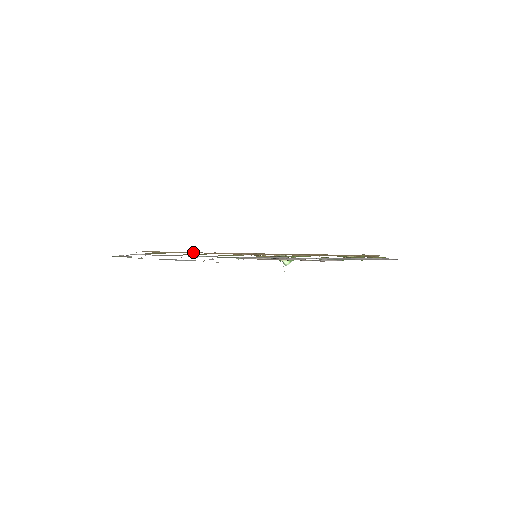
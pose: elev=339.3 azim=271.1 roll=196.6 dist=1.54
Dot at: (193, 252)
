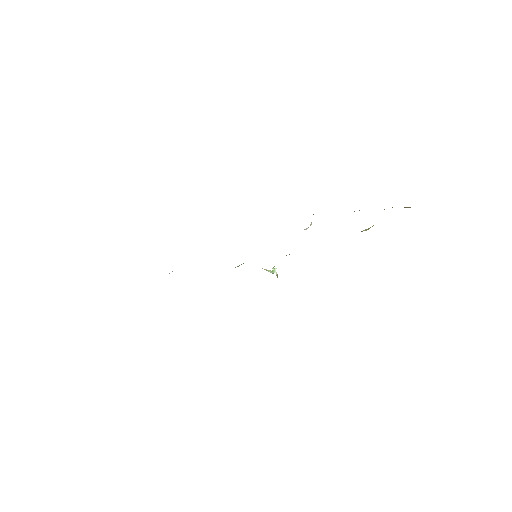
Dot at: occluded
